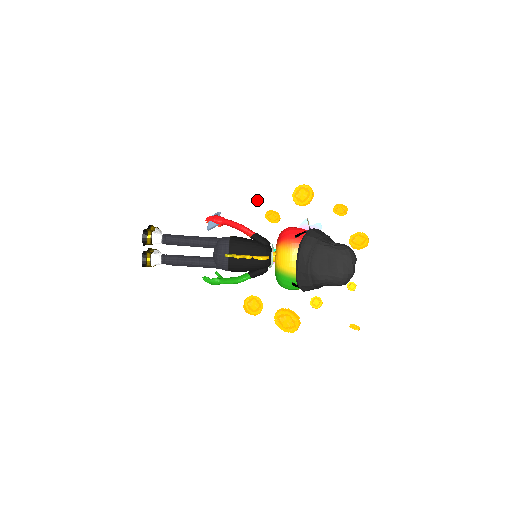
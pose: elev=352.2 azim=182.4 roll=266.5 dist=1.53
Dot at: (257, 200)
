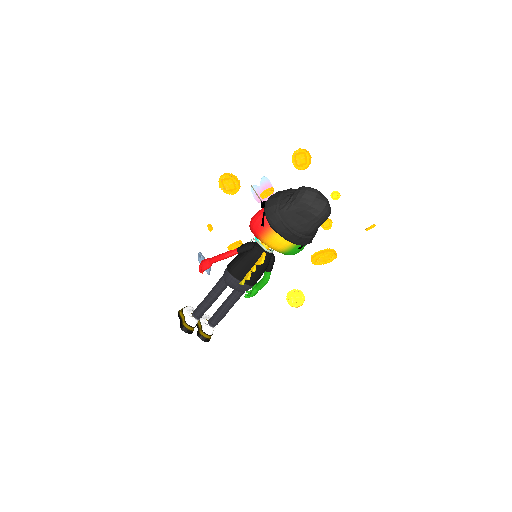
Dot at: (209, 227)
